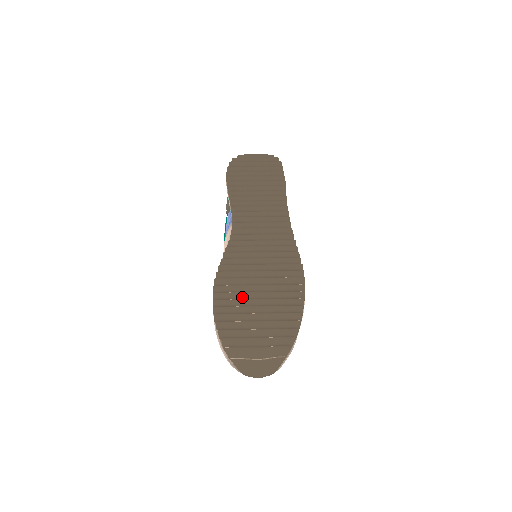
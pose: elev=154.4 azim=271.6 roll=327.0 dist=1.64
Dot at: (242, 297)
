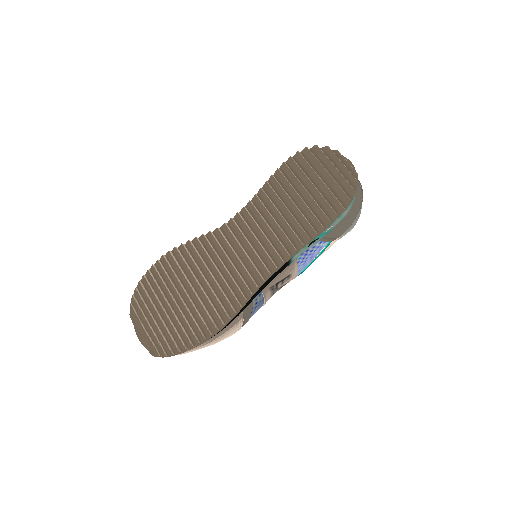
Dot at: (170, 286)
